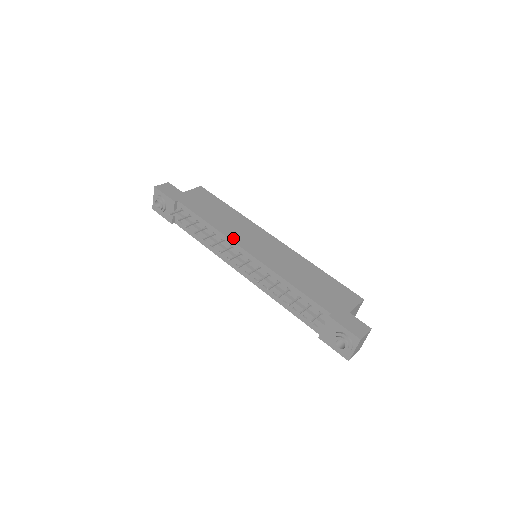
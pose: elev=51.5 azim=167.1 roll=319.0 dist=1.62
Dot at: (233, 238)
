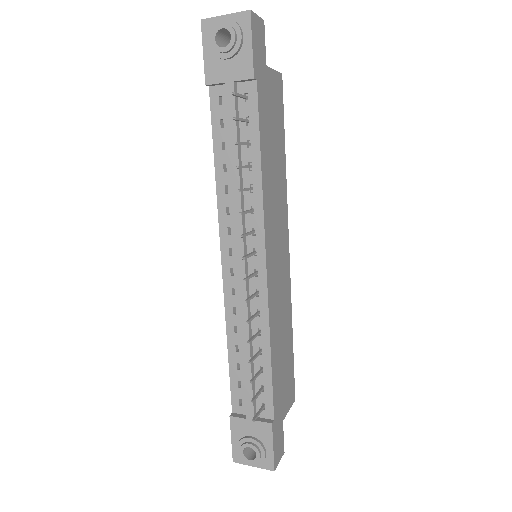
Dot at: (267, 224)
